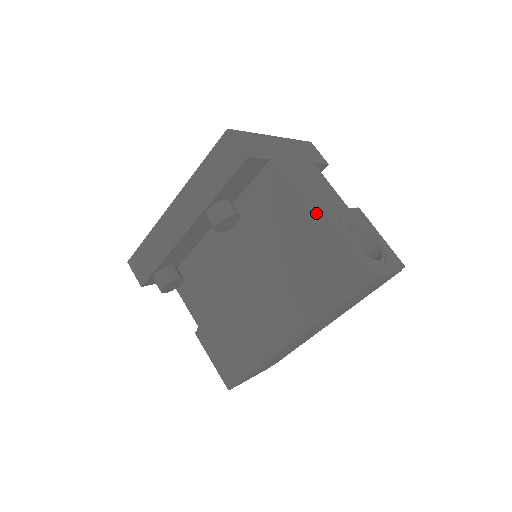
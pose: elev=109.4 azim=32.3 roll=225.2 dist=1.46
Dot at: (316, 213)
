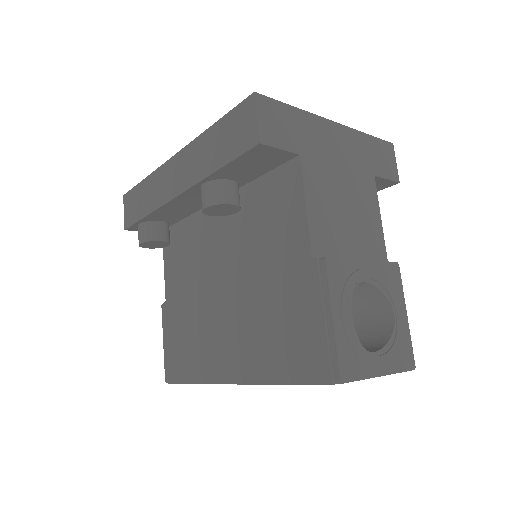
Dot at: (322, 253)
